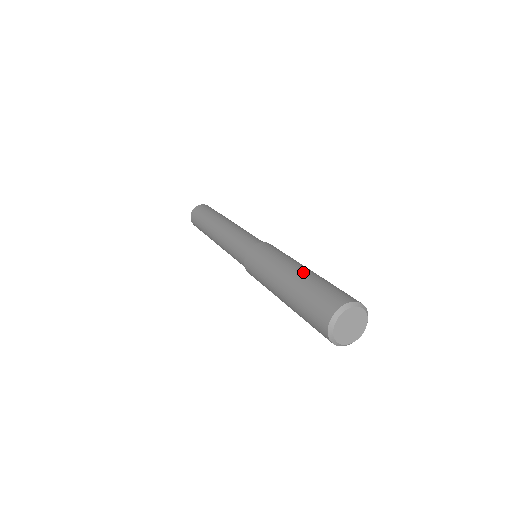
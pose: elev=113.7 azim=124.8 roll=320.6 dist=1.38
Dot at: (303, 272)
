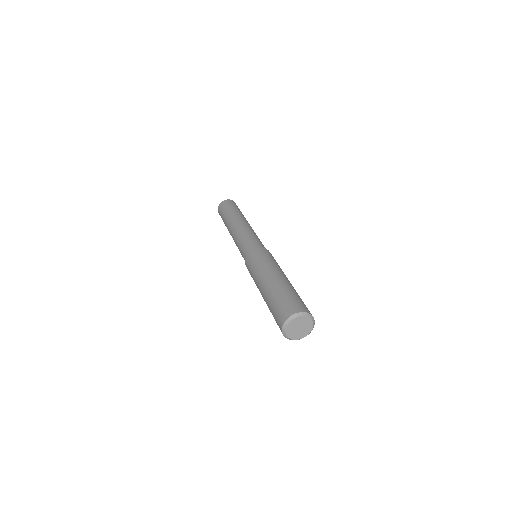
Dot at: (284, 281)
